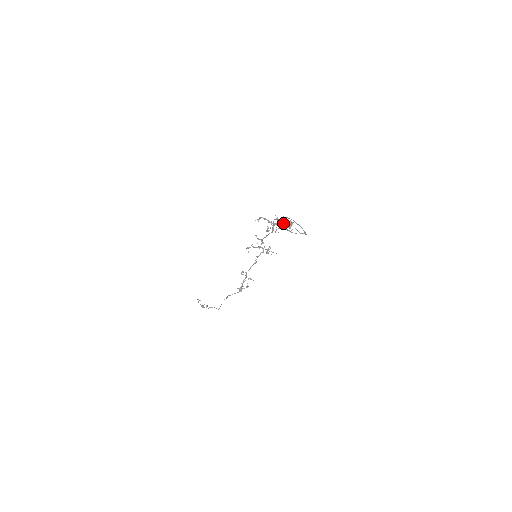
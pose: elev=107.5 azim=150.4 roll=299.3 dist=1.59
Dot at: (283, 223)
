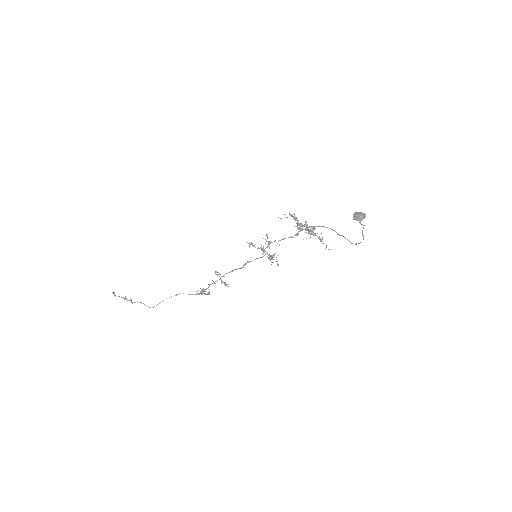
Dot at: (354, 213)
